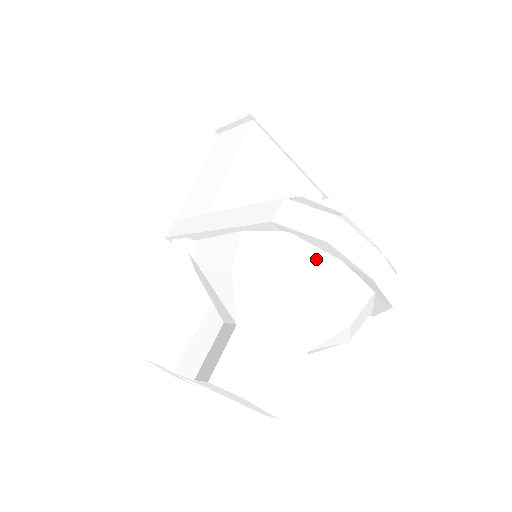
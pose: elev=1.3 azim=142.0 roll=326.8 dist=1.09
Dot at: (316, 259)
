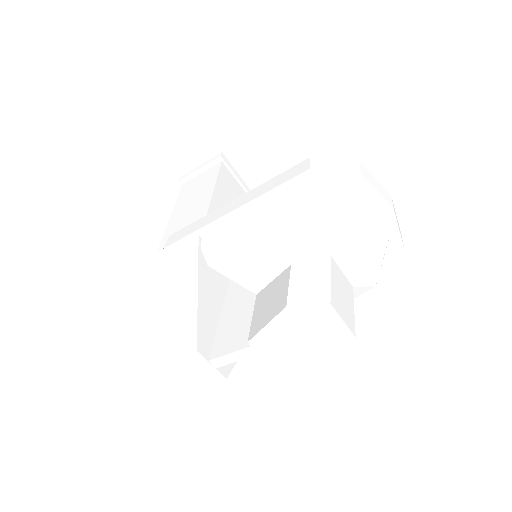
Dot at: (351, 194)
